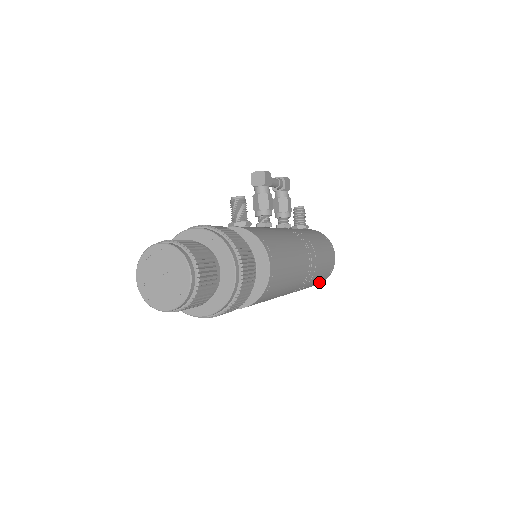
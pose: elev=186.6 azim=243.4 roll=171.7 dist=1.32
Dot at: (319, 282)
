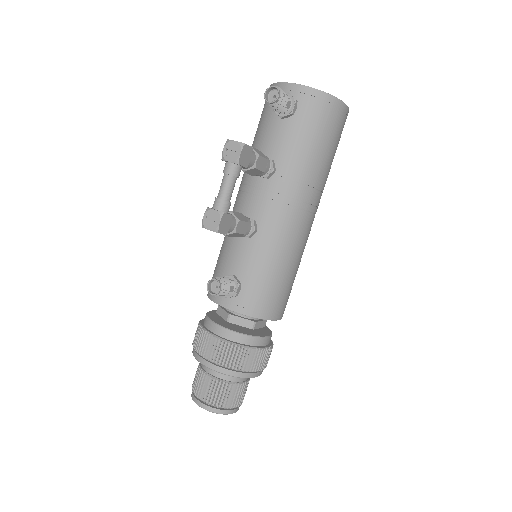
Dot at: occluded
